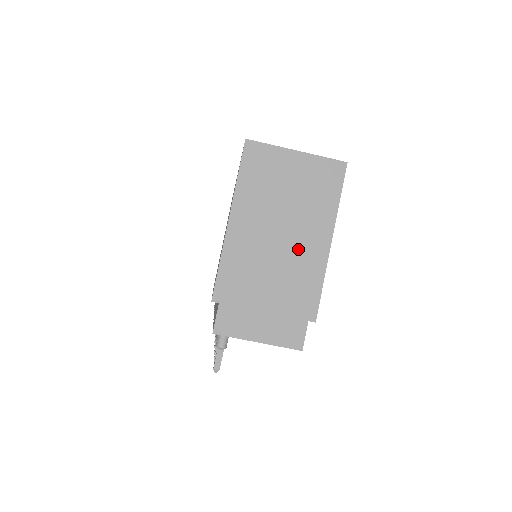
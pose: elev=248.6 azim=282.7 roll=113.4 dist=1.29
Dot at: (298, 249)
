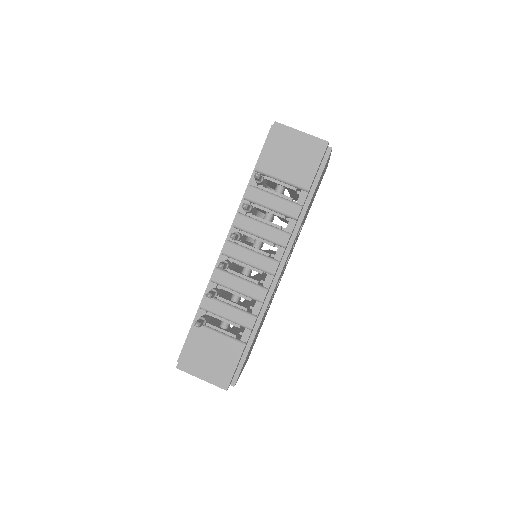
Dot at: occluded
